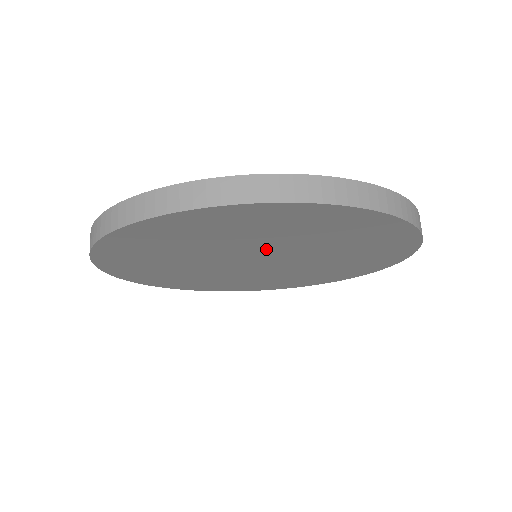
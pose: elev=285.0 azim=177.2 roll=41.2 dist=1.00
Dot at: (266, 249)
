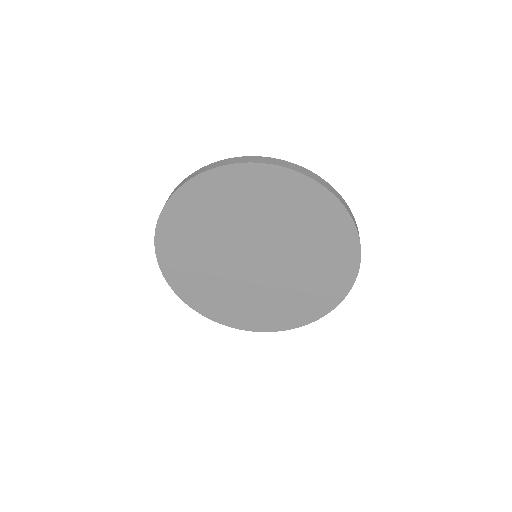
Dot at: (277, 243)
